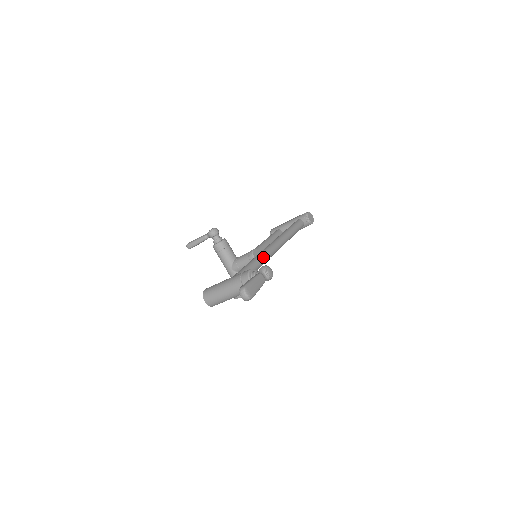
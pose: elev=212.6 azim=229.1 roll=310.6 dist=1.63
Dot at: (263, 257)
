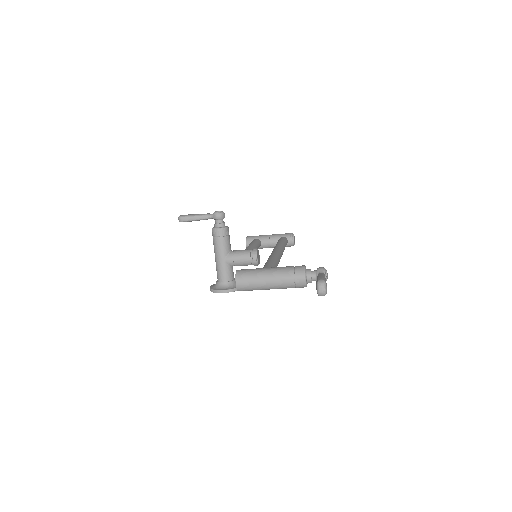
Dot at: (279, 259)
